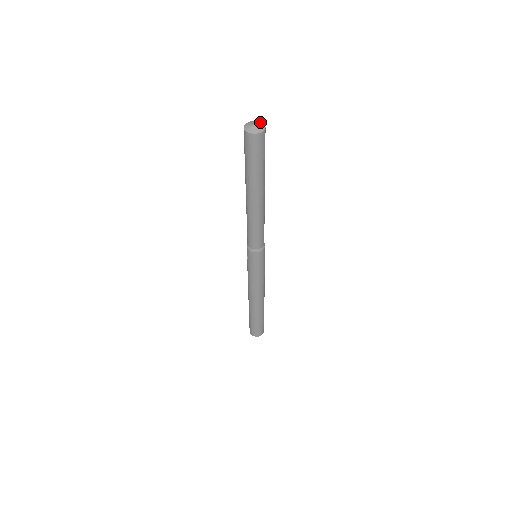
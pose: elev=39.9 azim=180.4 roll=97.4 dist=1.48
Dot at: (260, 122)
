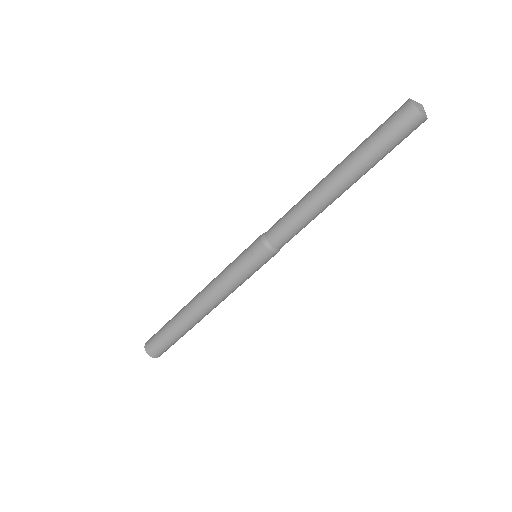
Dot at: occluded
